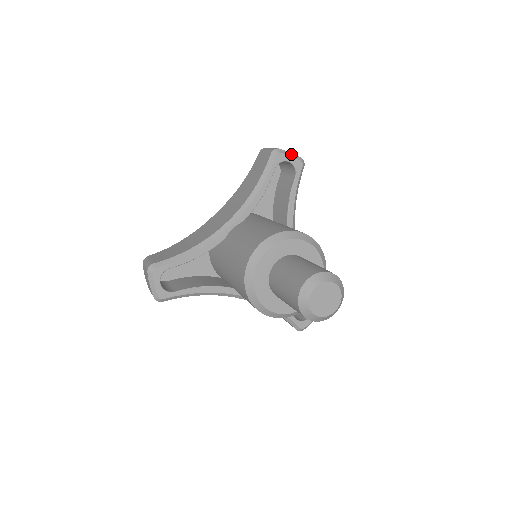
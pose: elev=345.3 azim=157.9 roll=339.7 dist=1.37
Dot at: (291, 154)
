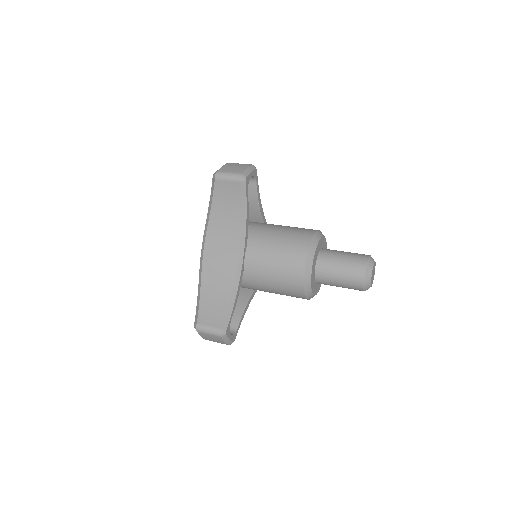
Dot at: (249, 170)
